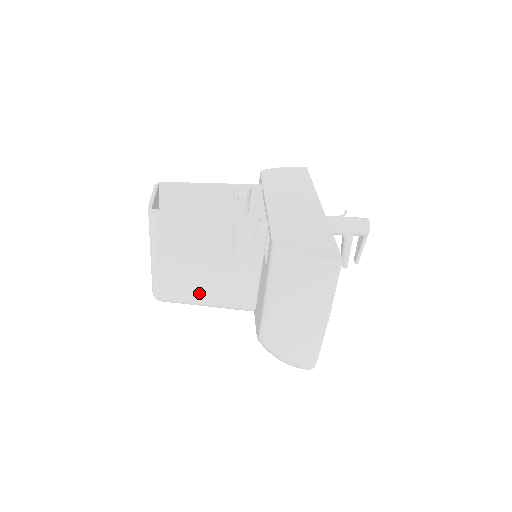
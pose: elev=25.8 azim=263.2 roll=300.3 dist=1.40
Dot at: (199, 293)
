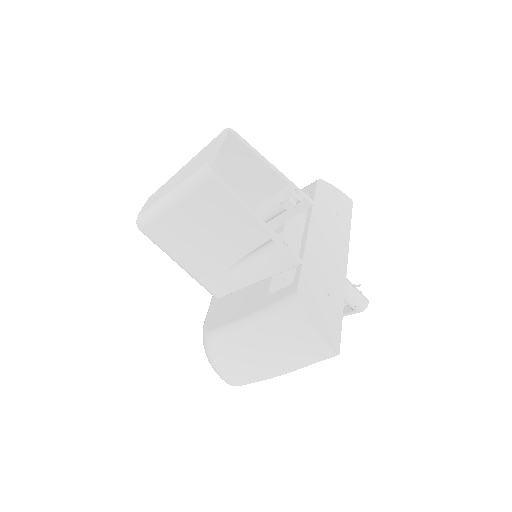
Dot at: (183, 254)
